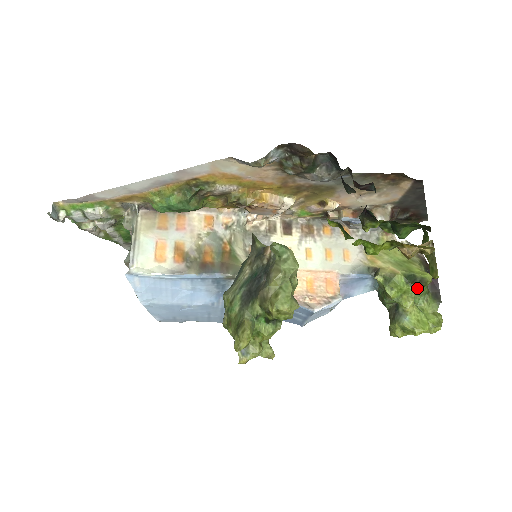
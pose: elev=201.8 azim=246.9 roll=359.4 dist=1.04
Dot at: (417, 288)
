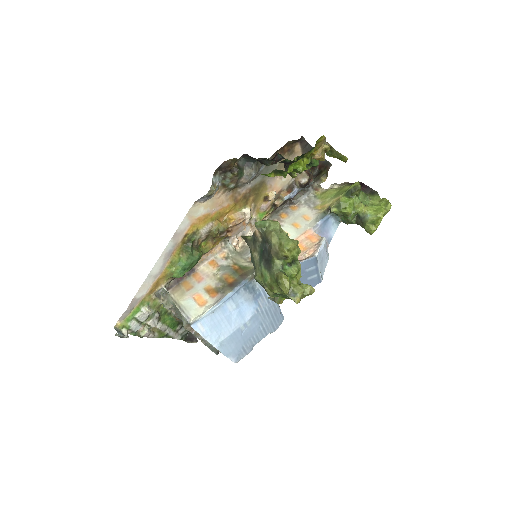
Dot at: (358, 196)
